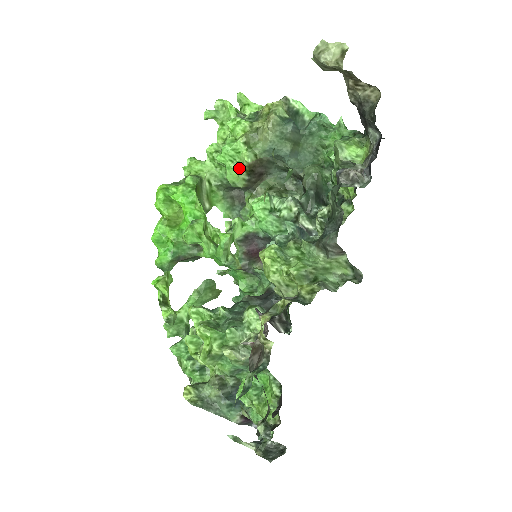
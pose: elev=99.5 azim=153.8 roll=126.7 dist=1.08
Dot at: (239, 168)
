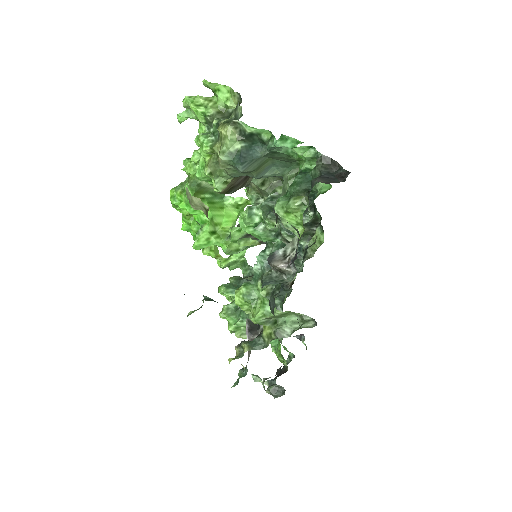
Dot at: occluded
